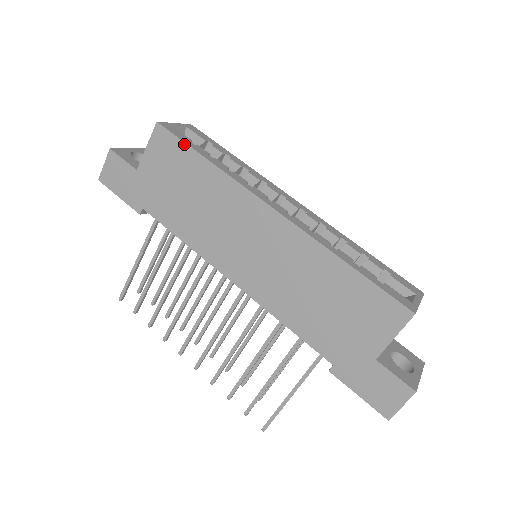
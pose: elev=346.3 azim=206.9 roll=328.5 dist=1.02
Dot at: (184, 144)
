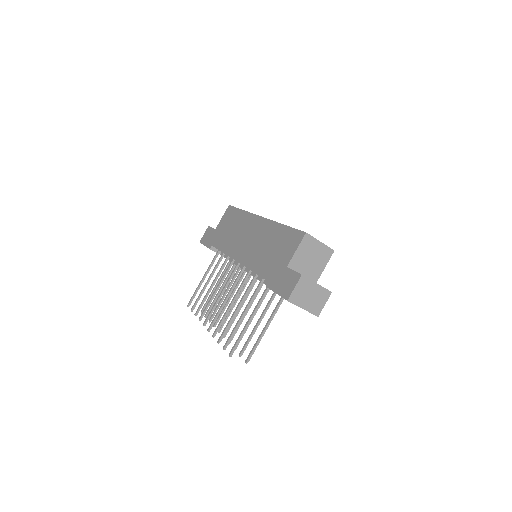
Dot at: (236, 208)
